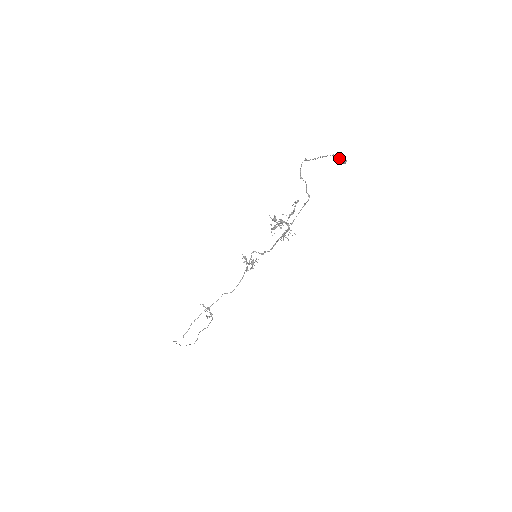
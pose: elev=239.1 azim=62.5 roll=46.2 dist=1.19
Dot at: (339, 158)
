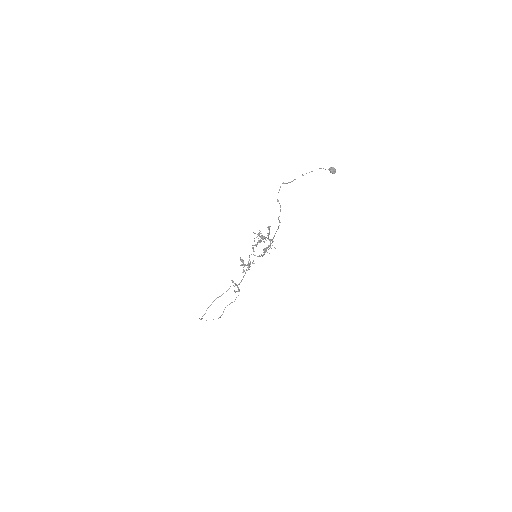
Dot at: (328, 169)
